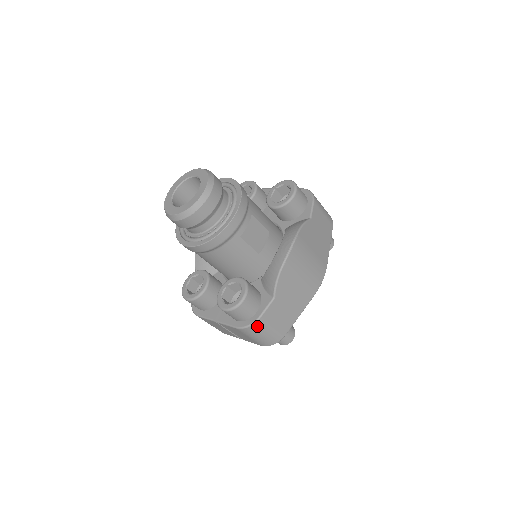
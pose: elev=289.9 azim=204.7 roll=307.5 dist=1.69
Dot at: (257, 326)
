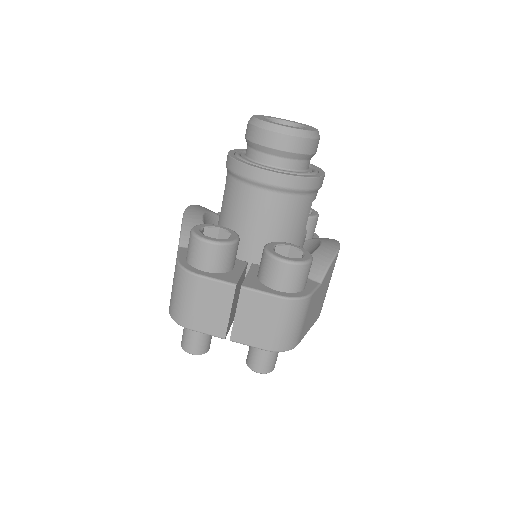
Dot at: (303, 305)
